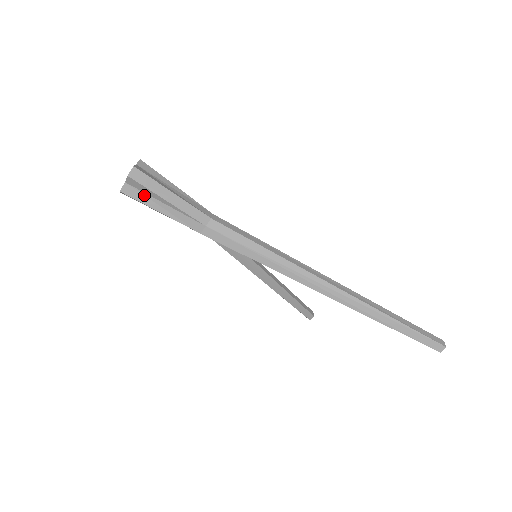
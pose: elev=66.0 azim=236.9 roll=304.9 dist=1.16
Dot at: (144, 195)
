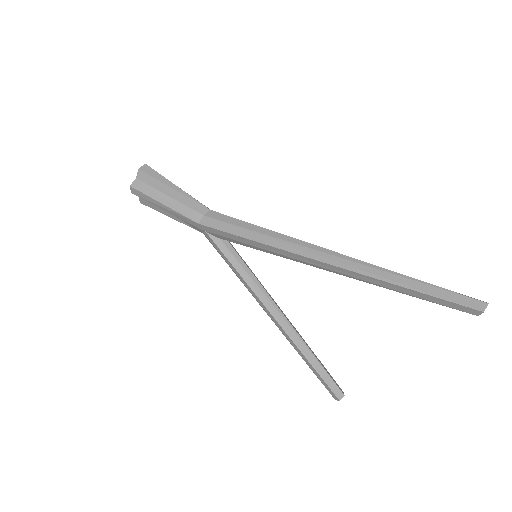
Dot at: (150, 189)
